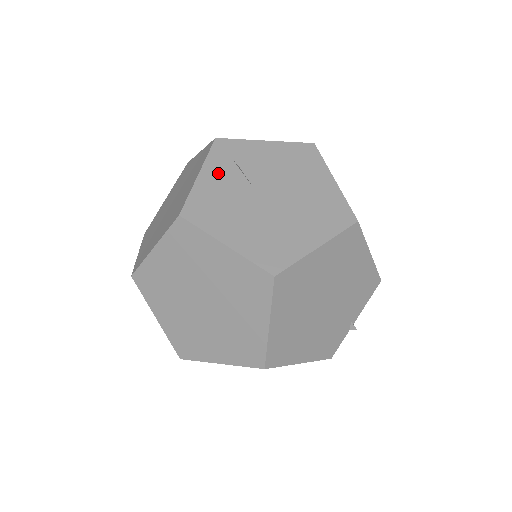
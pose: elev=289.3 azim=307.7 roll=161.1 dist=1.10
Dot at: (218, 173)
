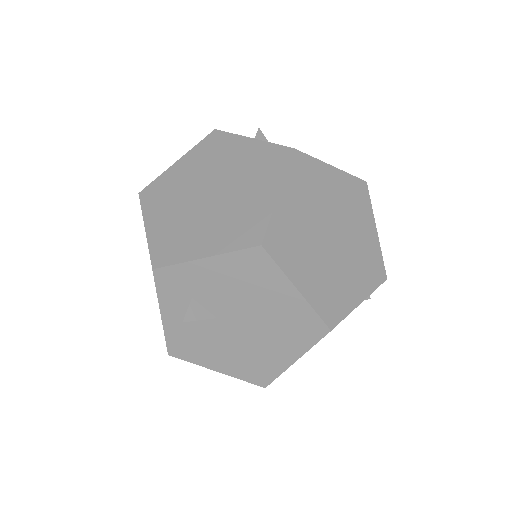
Dot at: (177, 310)
